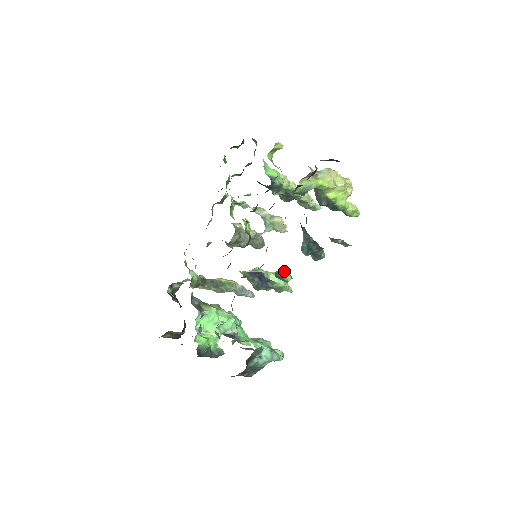
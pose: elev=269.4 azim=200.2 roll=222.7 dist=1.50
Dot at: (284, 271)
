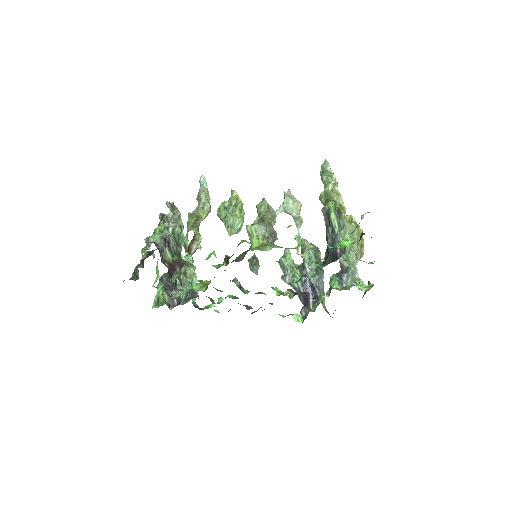
Dot at: (258, 267)
